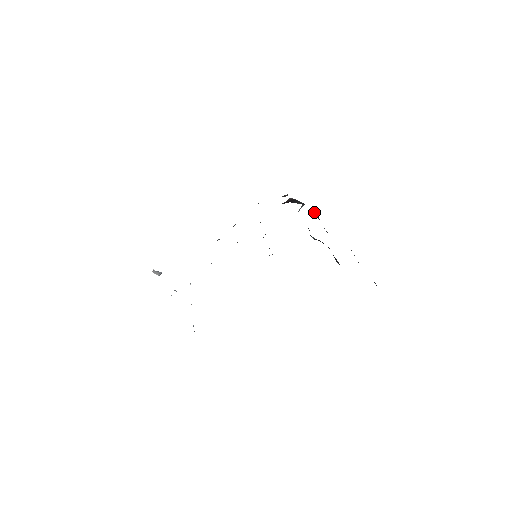
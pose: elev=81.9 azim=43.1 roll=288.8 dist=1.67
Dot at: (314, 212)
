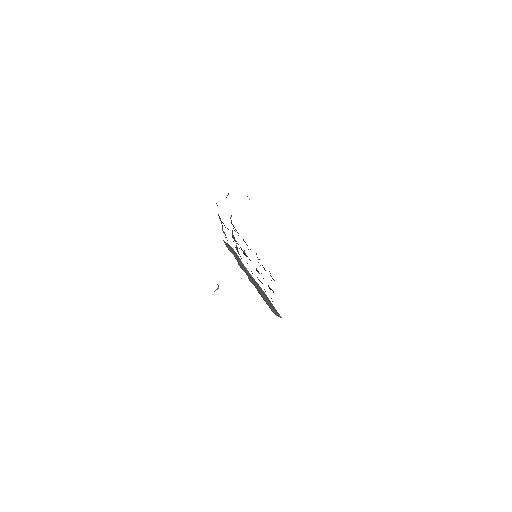
Dot at: occluded
